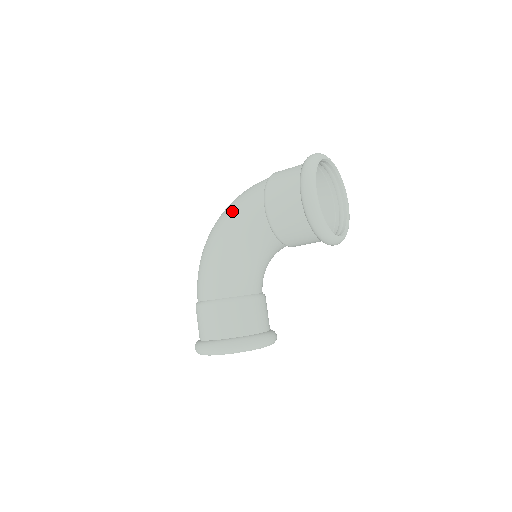
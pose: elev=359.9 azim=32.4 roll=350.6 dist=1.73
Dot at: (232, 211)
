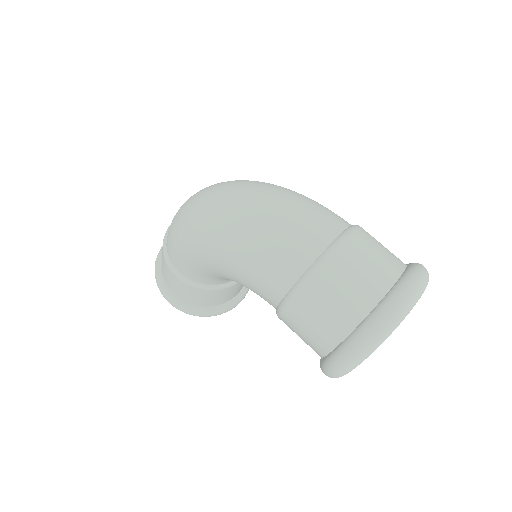
Dot at: (236, 253)
